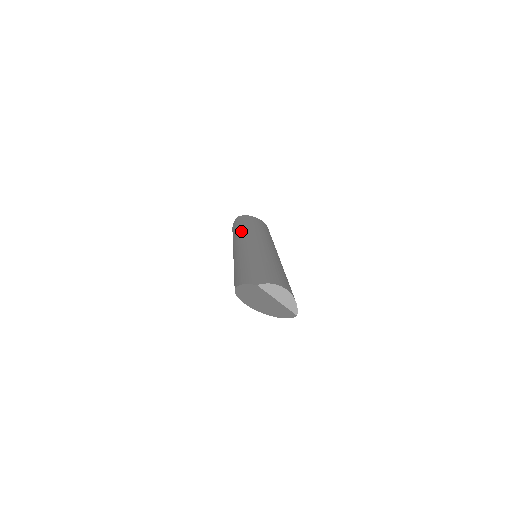
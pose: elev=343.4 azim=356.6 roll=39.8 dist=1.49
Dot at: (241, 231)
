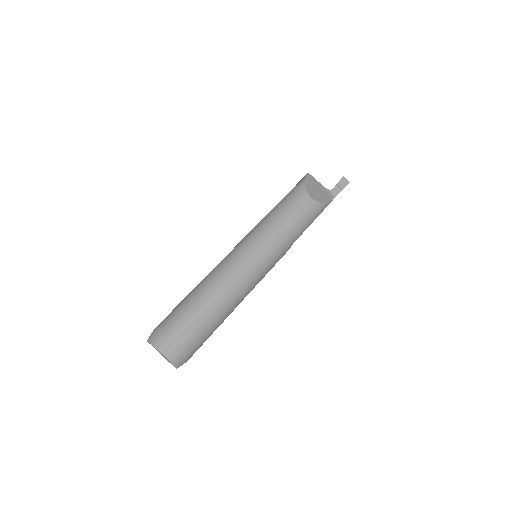
Dot at: (261, 220)
